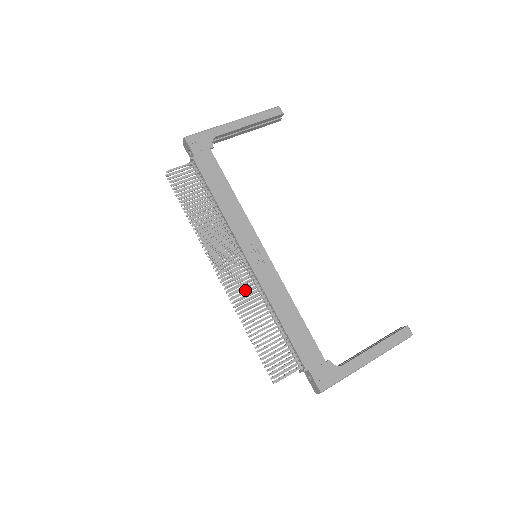
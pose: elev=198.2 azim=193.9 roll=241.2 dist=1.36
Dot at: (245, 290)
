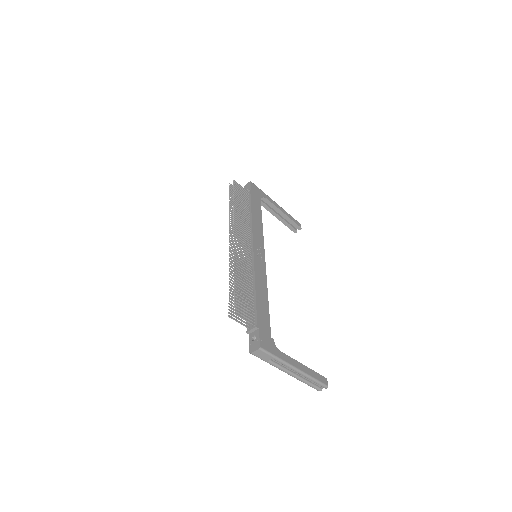
Dot at: (243, 258)
